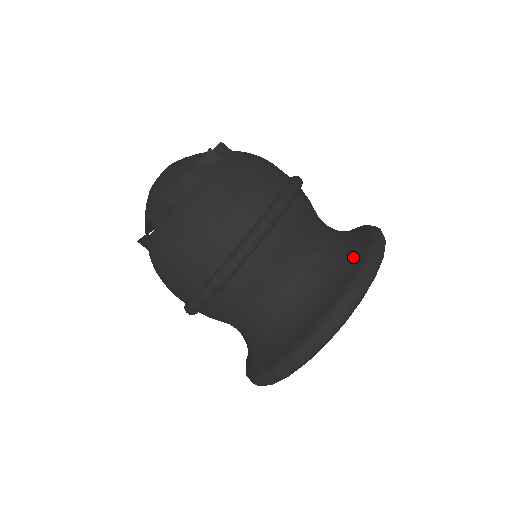
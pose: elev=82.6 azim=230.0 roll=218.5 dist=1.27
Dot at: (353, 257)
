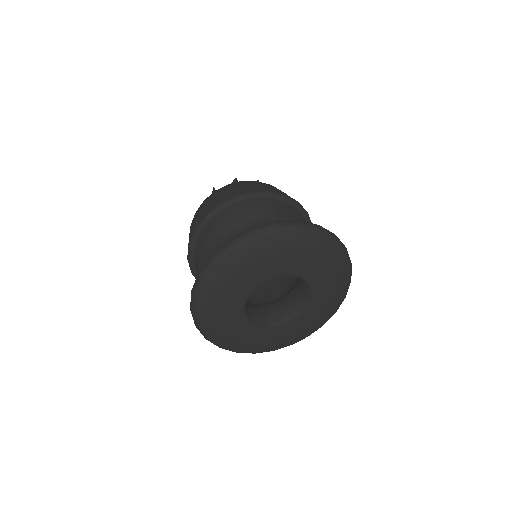
Dot at: occluded
